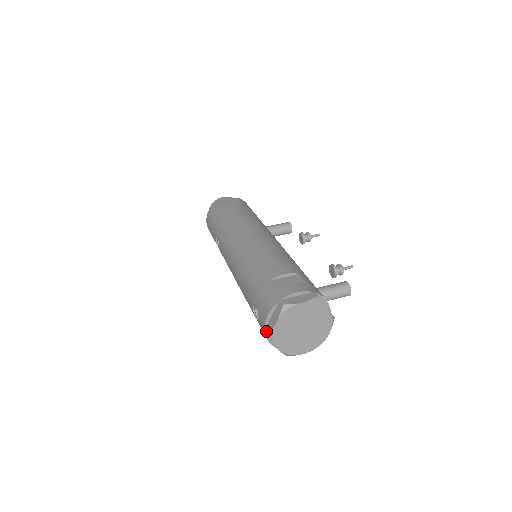
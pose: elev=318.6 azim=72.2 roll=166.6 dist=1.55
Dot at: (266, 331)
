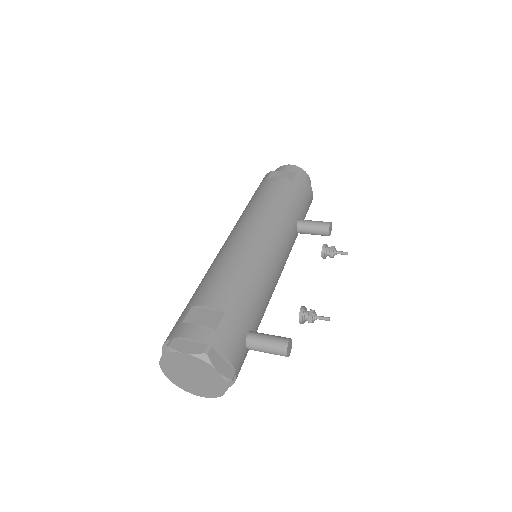
Dot at: occluded
